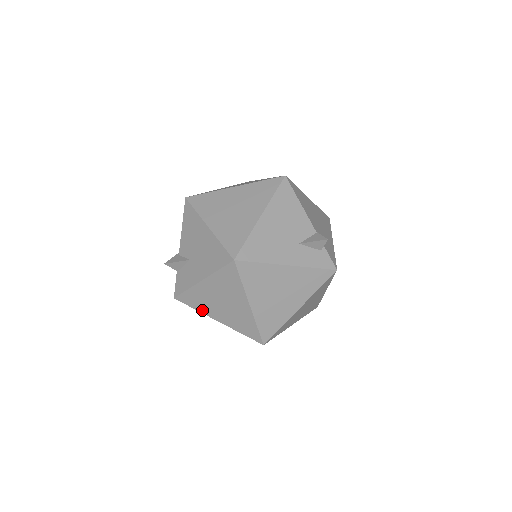
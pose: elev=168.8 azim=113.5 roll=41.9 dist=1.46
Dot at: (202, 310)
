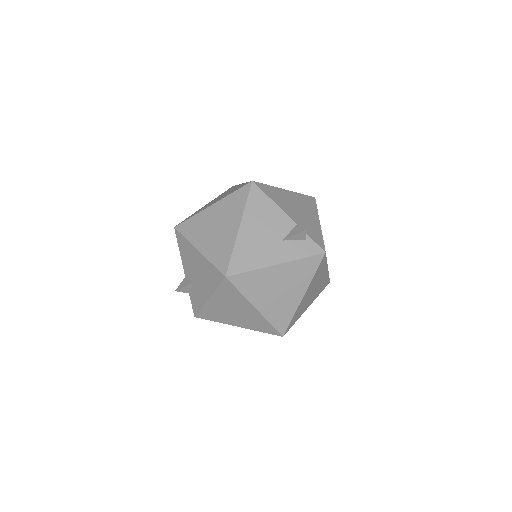
Dot at: (221, 321)
